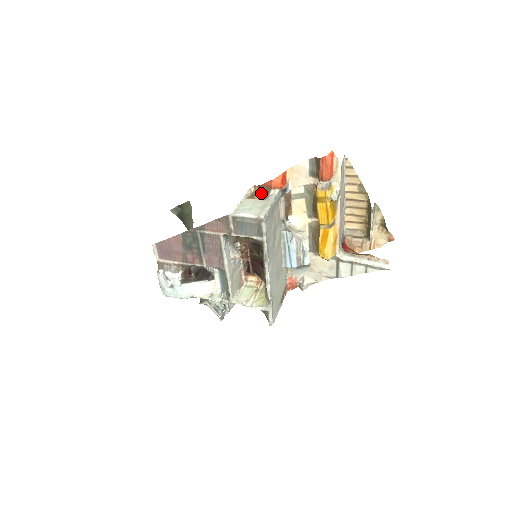
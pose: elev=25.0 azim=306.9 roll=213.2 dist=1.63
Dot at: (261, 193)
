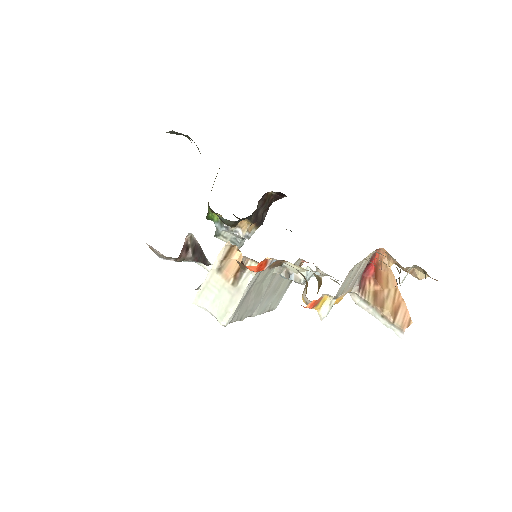
Dot at: occluded
